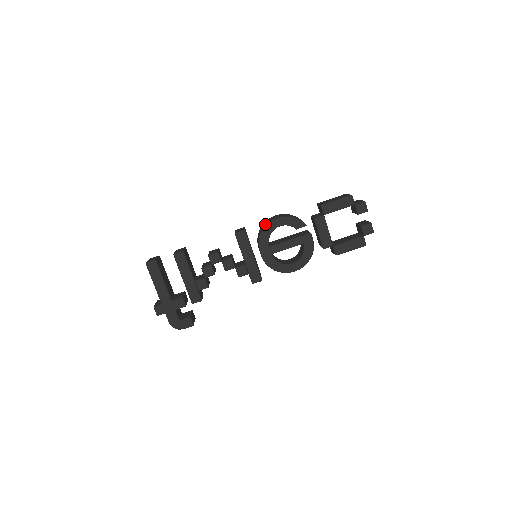
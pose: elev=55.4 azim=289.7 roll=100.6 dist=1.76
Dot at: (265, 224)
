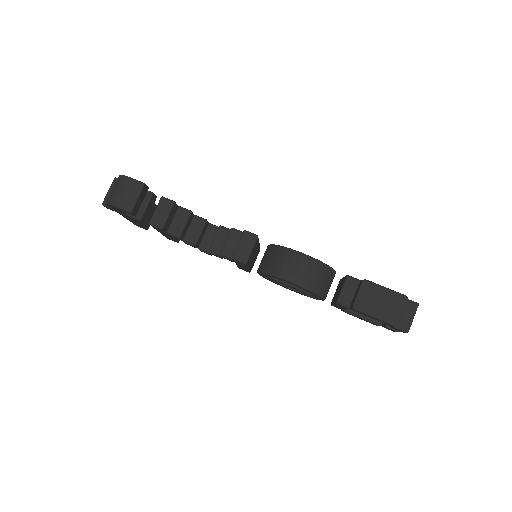
Dot at: occluded
